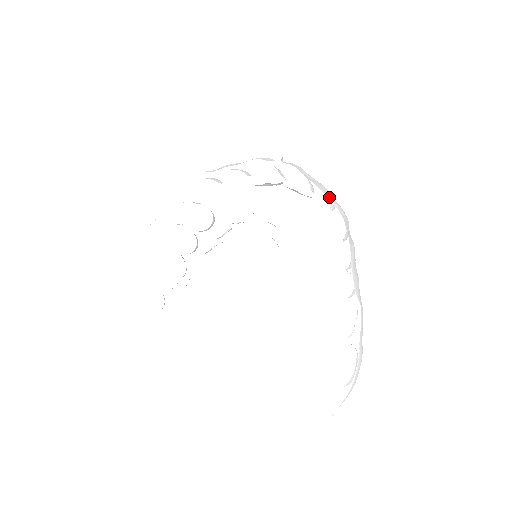
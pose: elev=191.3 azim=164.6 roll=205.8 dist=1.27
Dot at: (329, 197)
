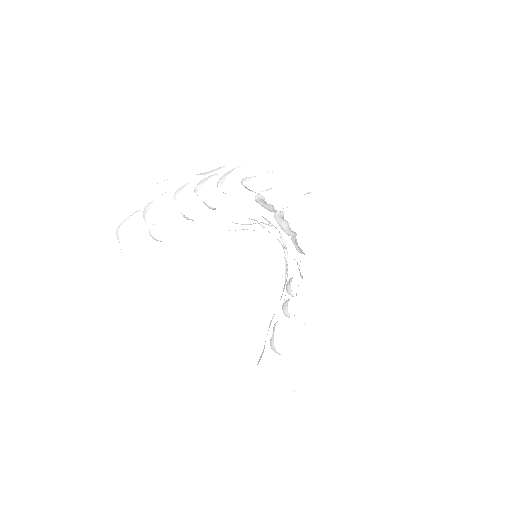
Dot at: occluded
